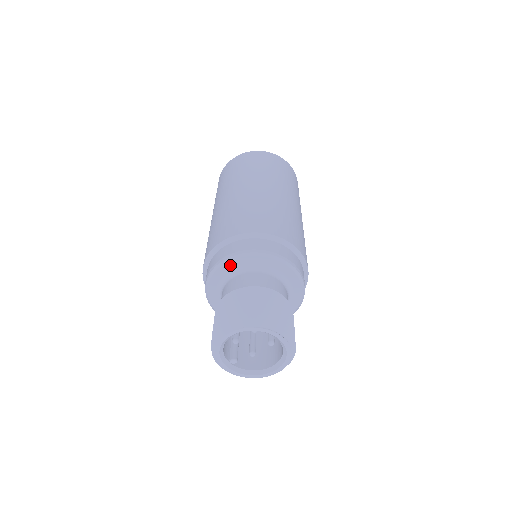
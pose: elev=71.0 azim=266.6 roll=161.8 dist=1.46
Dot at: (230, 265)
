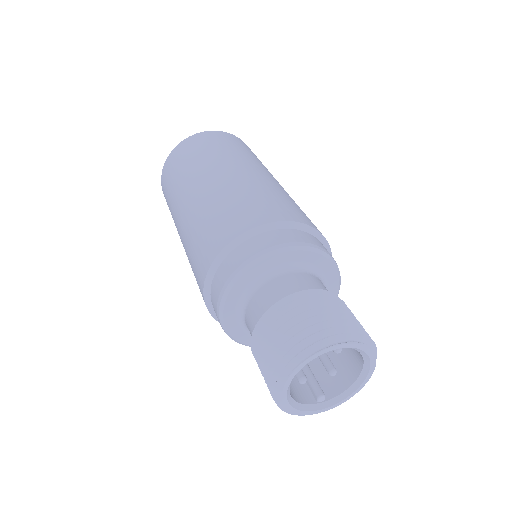
Dot at: (229, 306)
